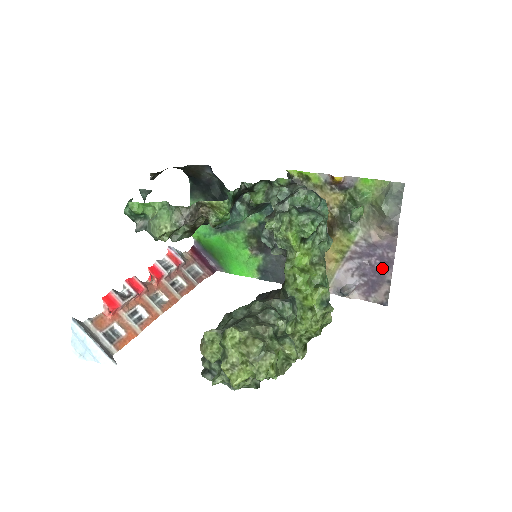
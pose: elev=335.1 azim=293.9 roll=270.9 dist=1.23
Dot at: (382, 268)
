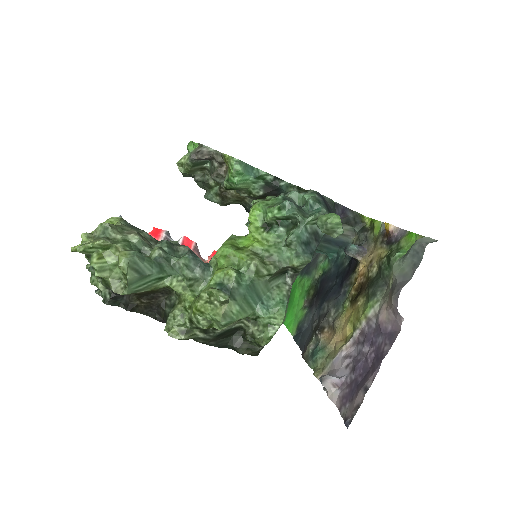
Dot at: (372, 367)
